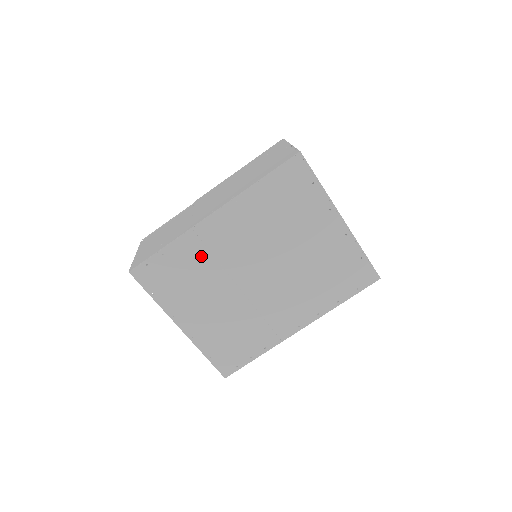
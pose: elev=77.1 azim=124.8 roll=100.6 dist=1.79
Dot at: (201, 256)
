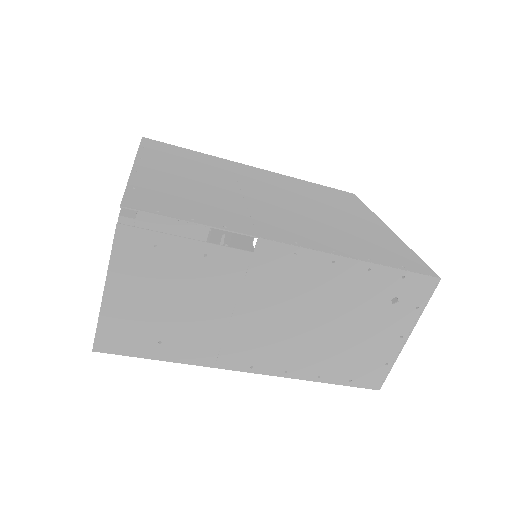
Dot at: occluded
